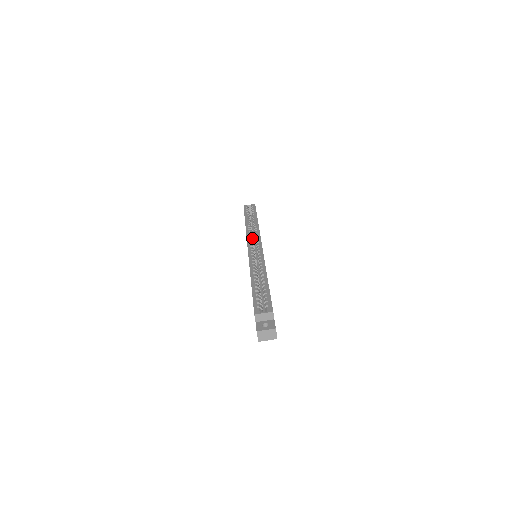
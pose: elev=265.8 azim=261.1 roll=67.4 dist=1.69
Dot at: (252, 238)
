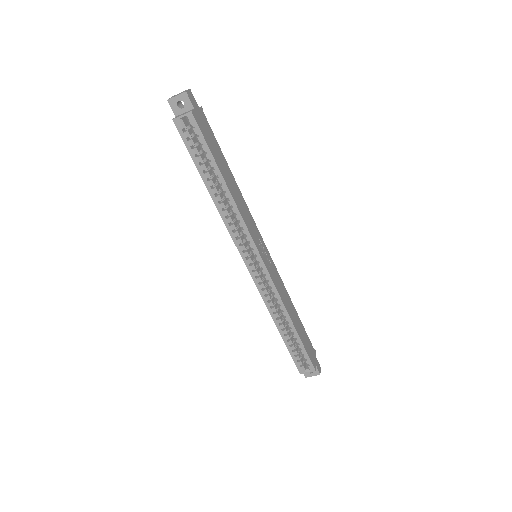
Dot at: (238, 233)
